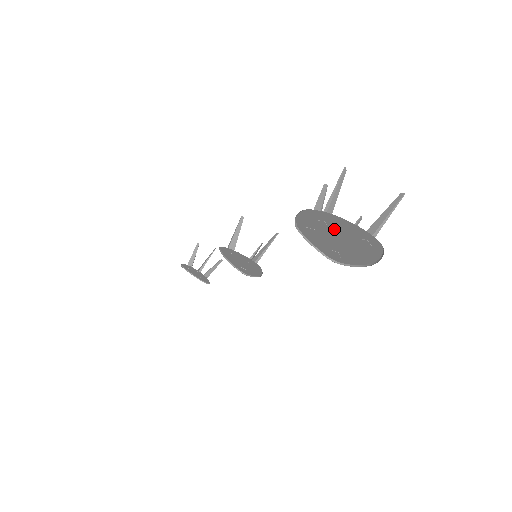
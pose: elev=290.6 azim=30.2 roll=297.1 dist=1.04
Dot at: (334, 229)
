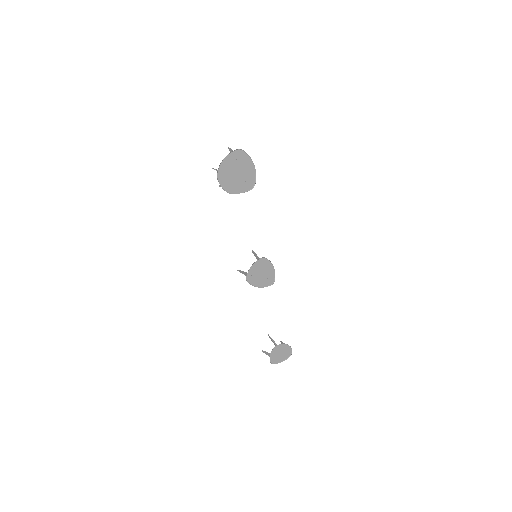
Dot at: (230, 170)
